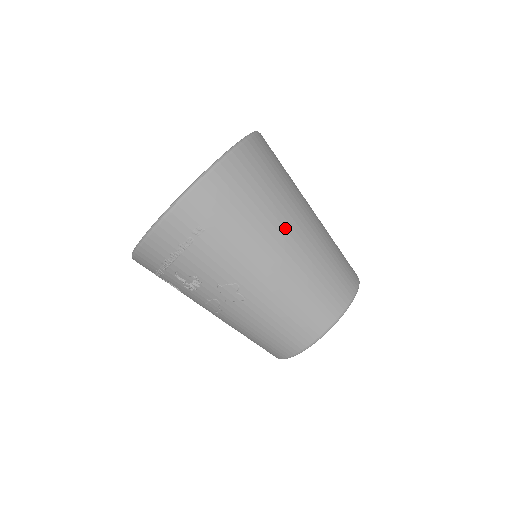
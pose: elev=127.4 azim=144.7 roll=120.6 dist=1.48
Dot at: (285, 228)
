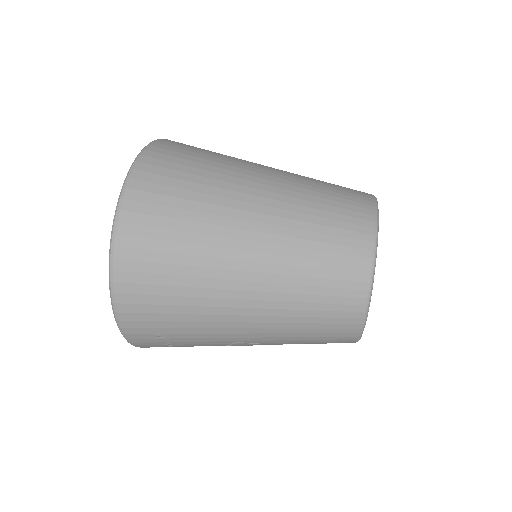
Dot at: (229, 279)
